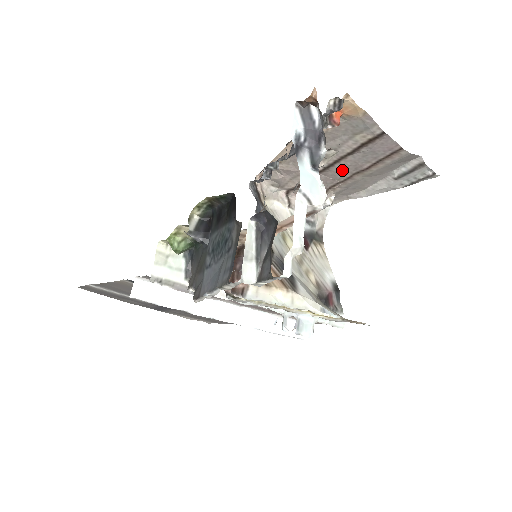
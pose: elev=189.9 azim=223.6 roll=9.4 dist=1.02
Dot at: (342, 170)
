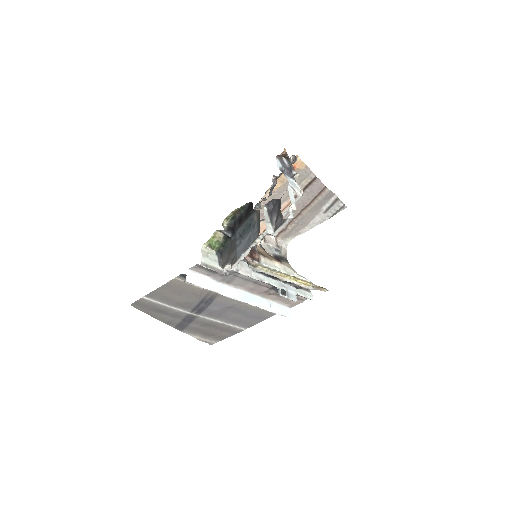
Dot at: occluded
